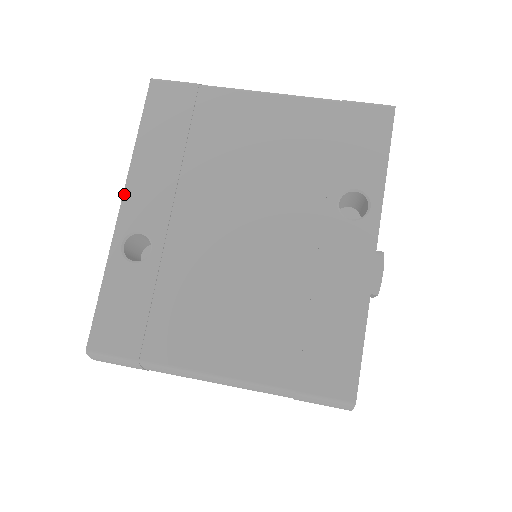
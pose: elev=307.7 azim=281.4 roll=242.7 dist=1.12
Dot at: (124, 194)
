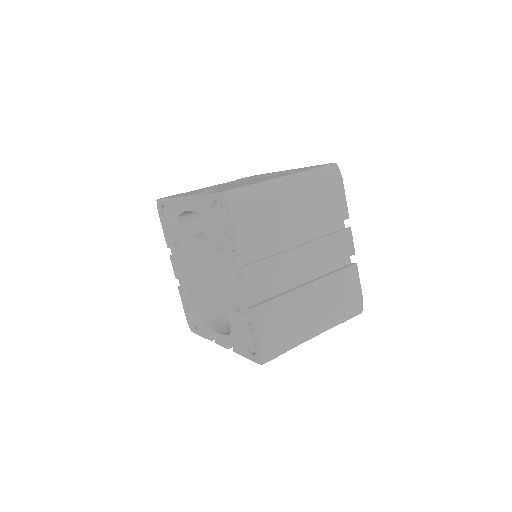
Dot at: (182, 196)
